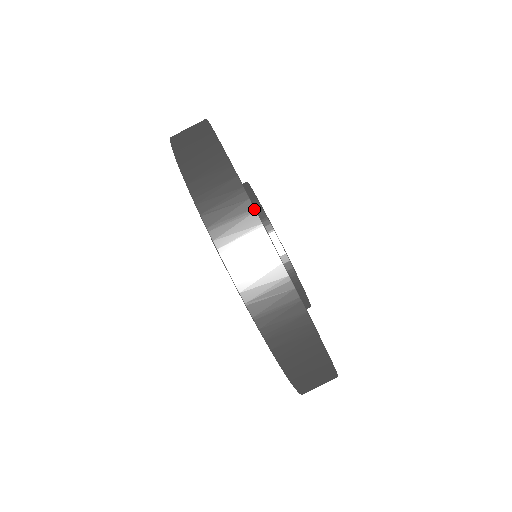
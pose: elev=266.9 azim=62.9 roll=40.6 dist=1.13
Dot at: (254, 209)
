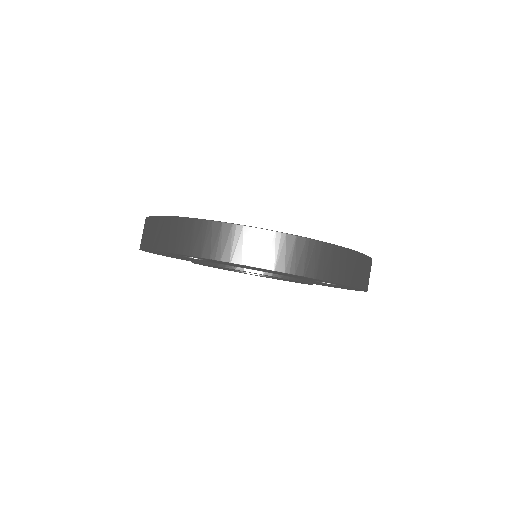
Dot at: (252, 228)
